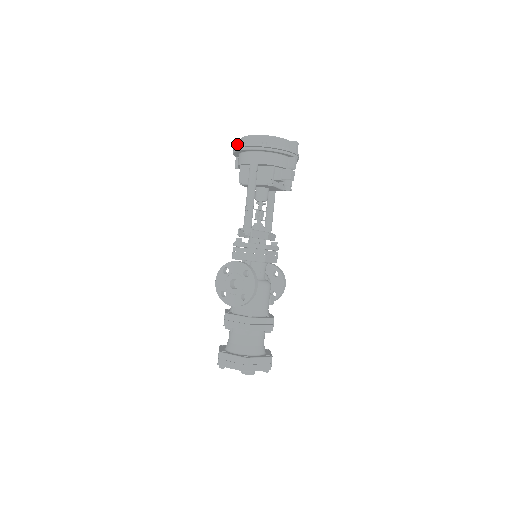
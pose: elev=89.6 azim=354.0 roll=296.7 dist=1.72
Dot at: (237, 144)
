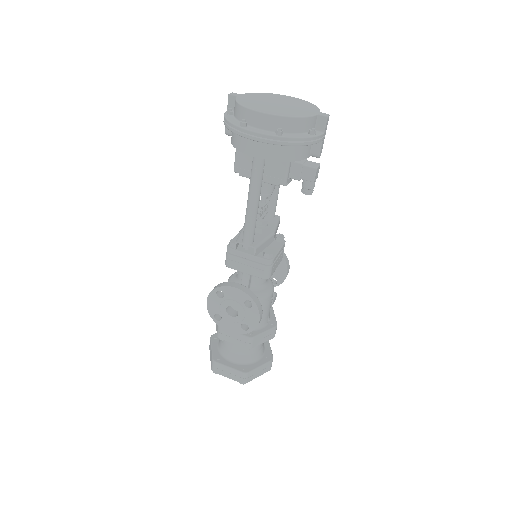
Dot at: (228, 97)
